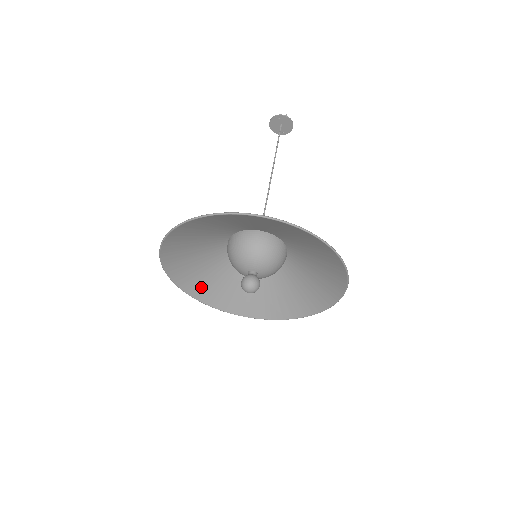
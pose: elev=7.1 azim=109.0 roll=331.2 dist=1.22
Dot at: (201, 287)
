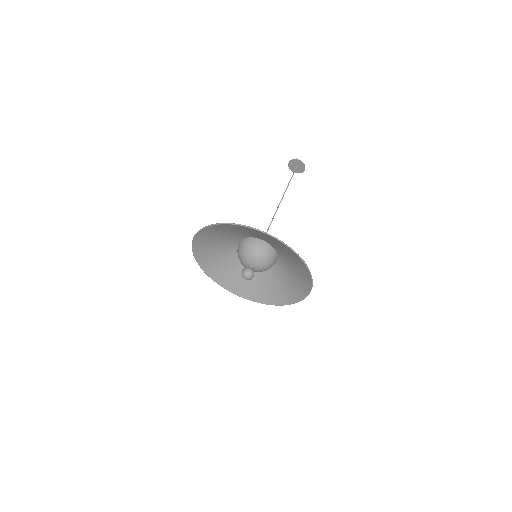
Dot at: (252, 292)
